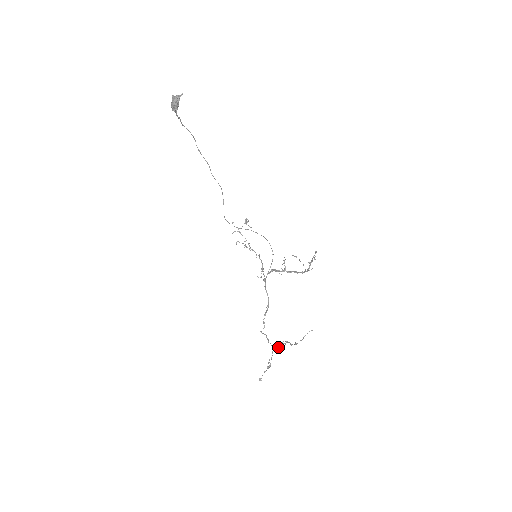
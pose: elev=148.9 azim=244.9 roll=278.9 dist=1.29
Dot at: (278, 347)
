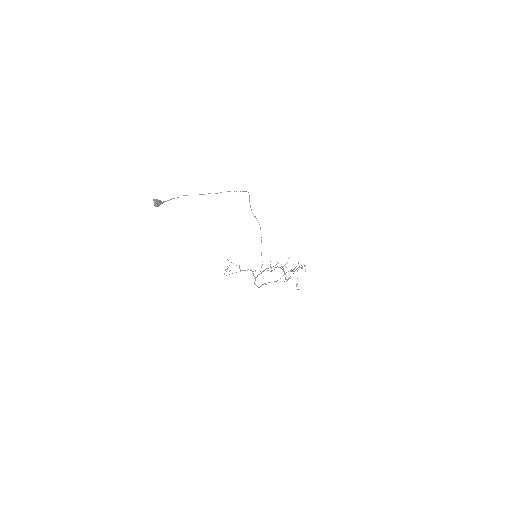
Dot at: occluded
